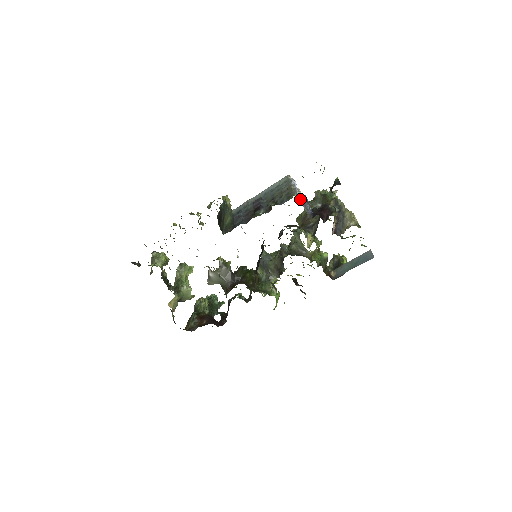
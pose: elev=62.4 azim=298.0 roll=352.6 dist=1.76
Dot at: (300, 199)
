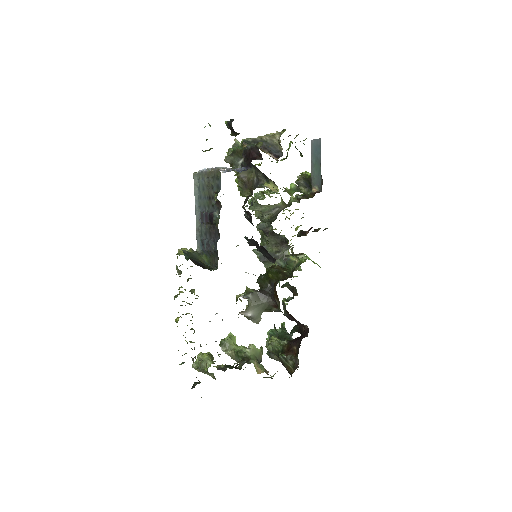
Dot at: (225, 168)
